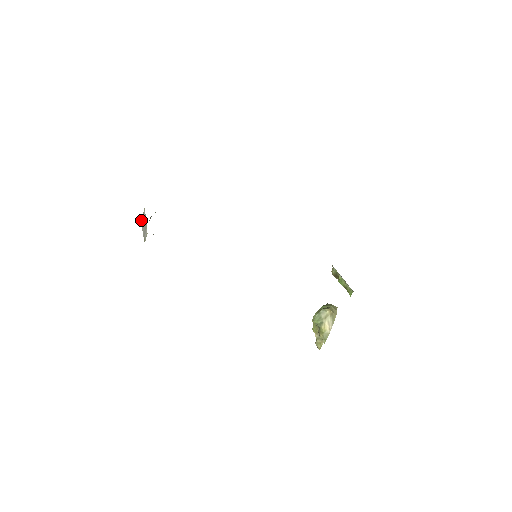
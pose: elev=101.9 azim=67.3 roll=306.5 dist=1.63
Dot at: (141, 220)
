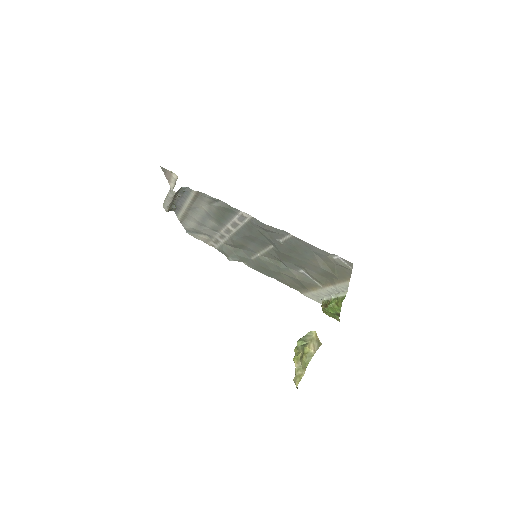
Dot at: (163, 203)
